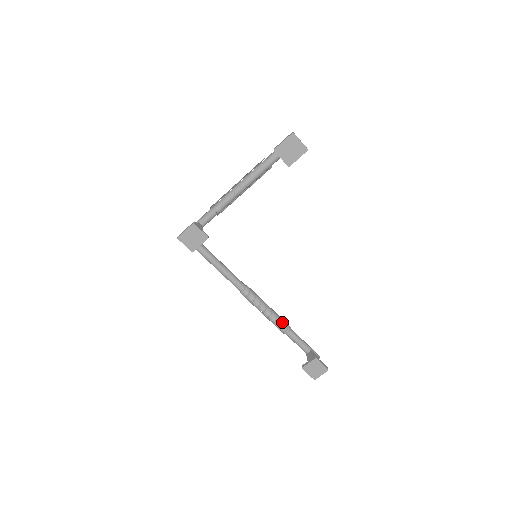
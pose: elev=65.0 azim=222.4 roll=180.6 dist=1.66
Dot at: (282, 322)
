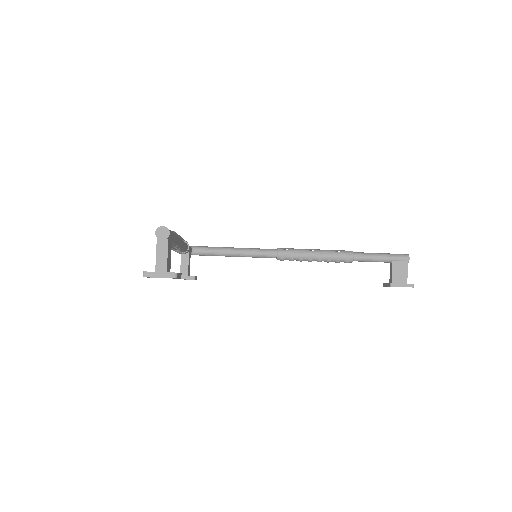
Dot at: (339, 259)
